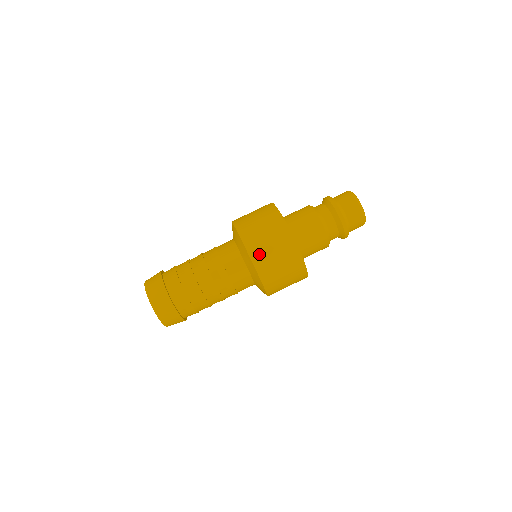
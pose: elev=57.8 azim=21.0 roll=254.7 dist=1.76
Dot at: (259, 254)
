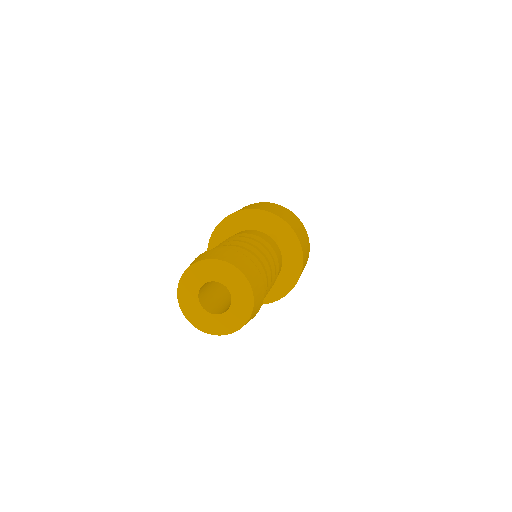
Dot at: (257, 207)
